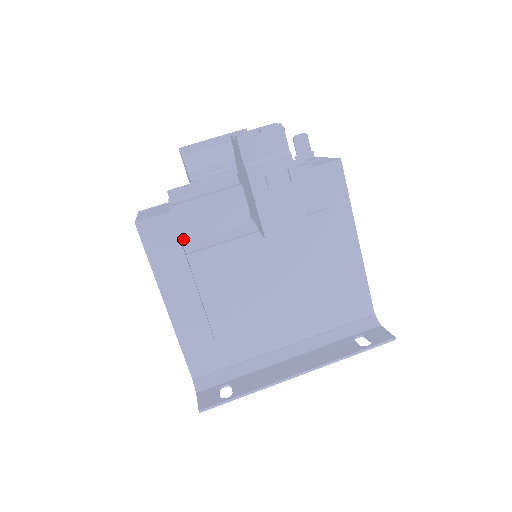
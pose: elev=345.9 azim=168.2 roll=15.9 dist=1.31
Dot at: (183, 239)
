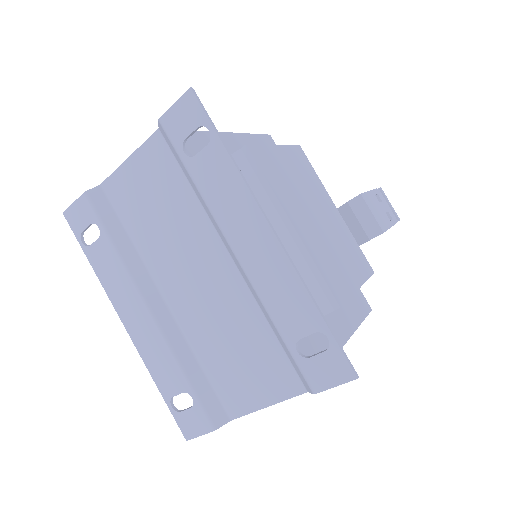
Dot at: occluded
